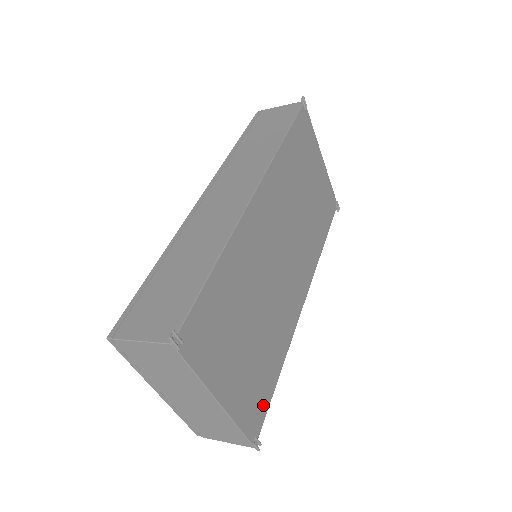
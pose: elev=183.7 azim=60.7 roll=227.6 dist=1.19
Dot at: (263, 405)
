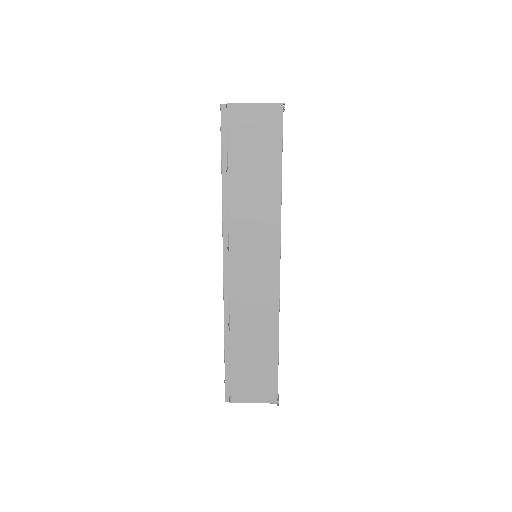
Dot at: occluded
